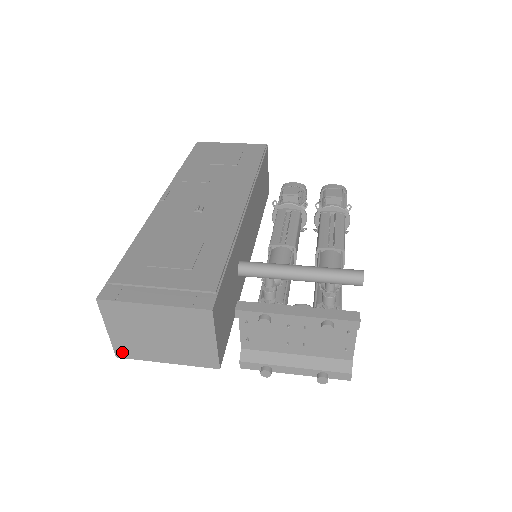
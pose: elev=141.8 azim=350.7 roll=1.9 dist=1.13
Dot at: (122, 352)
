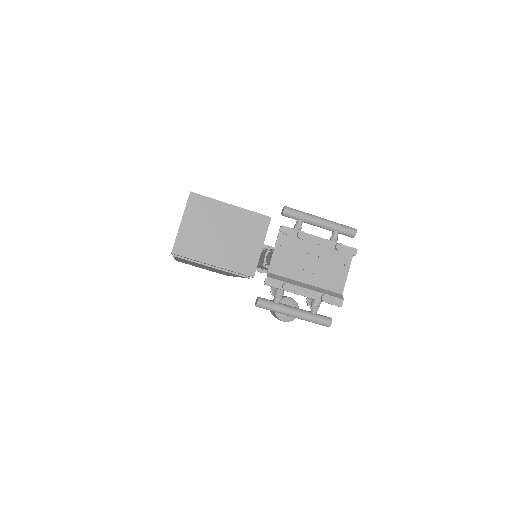
Dot at: (180, 248)
